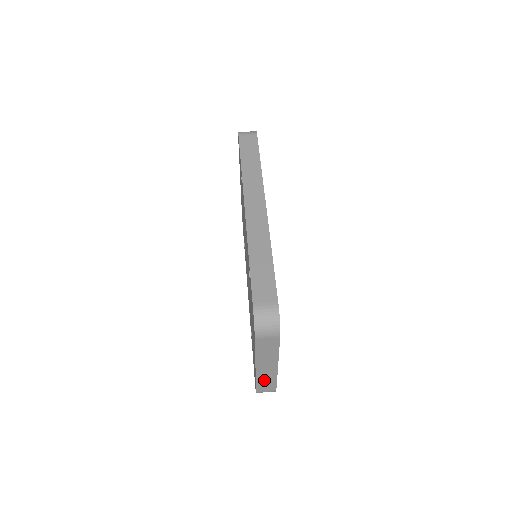
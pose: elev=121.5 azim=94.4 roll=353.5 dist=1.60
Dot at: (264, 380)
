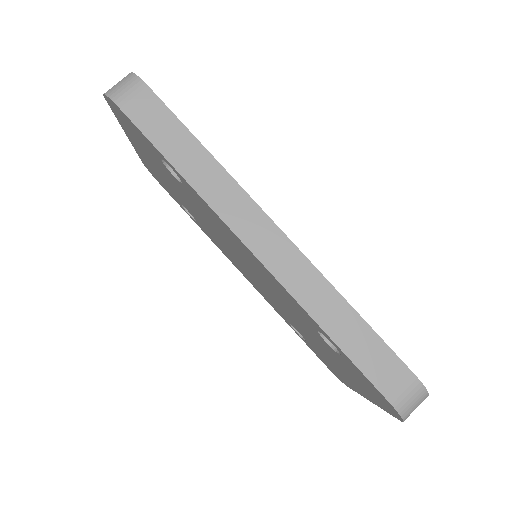
Dot at: occluded
